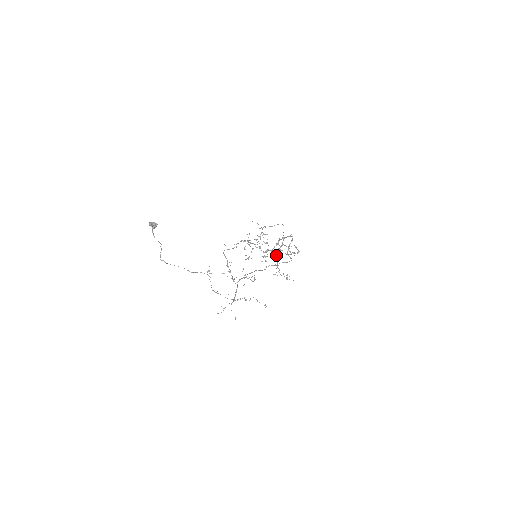
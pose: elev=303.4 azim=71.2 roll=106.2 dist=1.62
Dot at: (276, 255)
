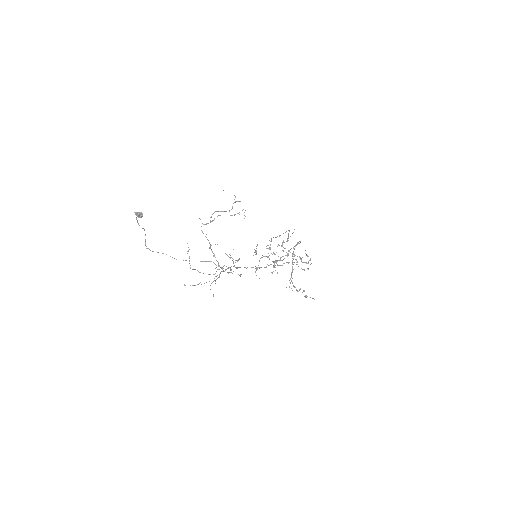
Dot at: (280, 257)
